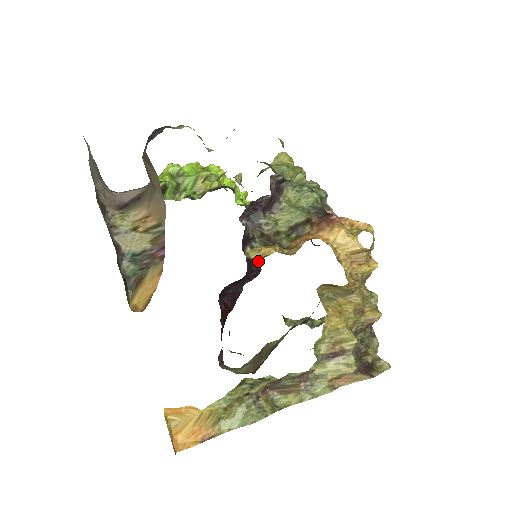
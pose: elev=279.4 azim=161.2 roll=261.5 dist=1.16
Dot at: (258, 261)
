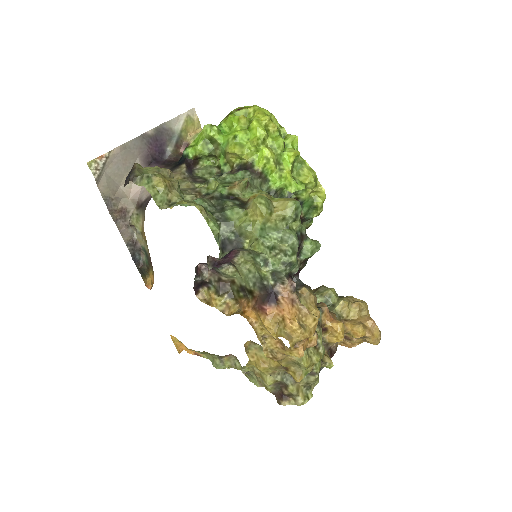
Dot at: occluded
